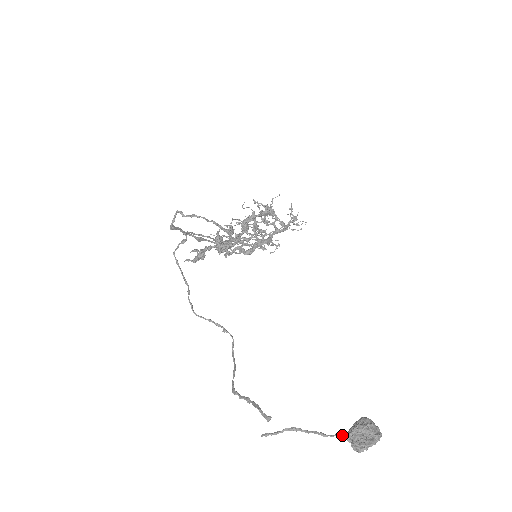
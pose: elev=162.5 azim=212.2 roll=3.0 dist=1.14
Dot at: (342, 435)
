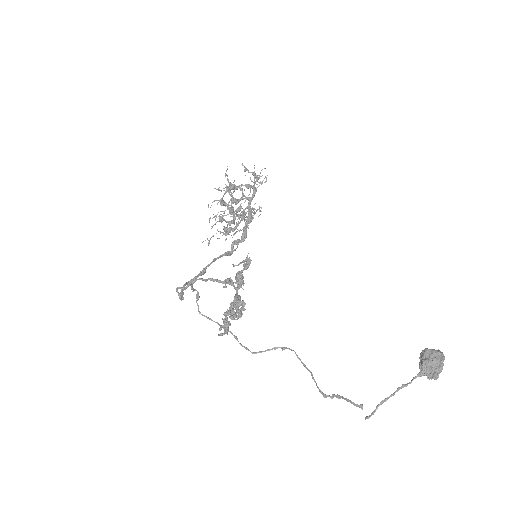
Dot at: occluded
